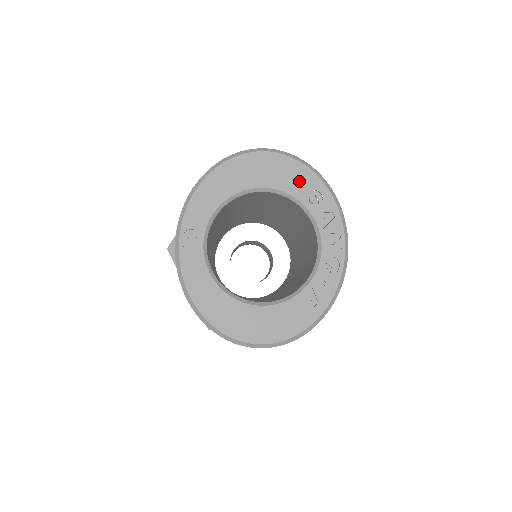
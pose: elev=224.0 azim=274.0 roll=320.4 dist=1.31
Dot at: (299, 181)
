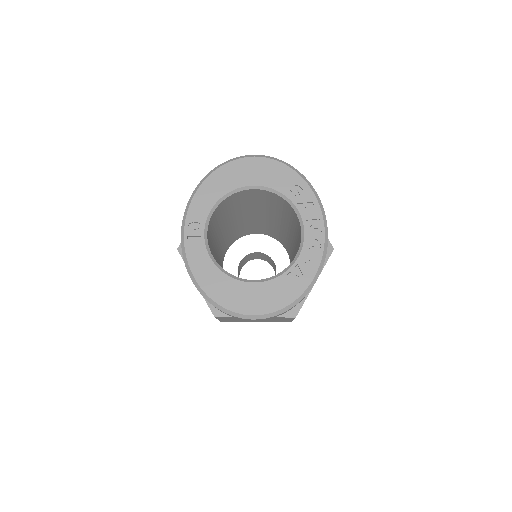
Dot at: (282, 178)
